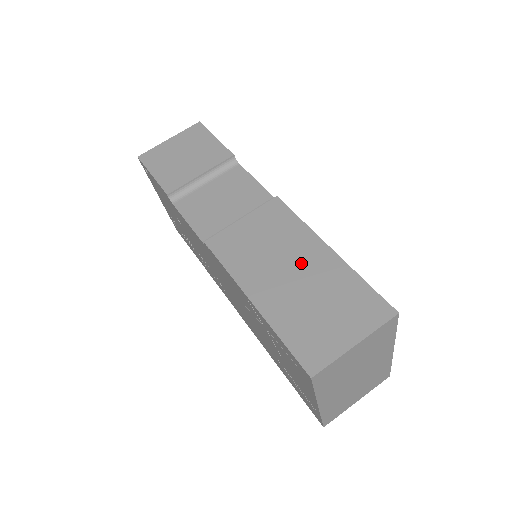
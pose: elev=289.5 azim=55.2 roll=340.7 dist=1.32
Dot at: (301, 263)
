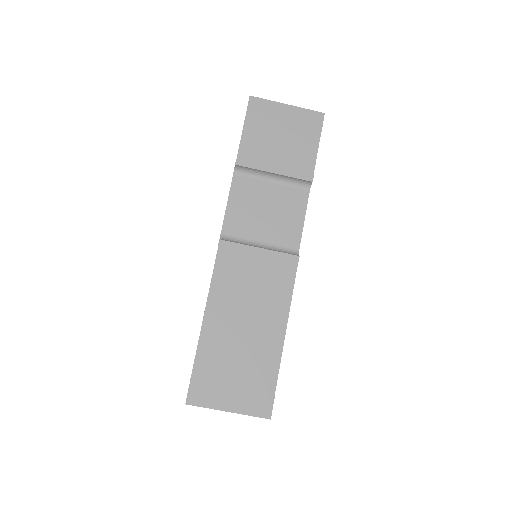
Dot at: (258, 326)
